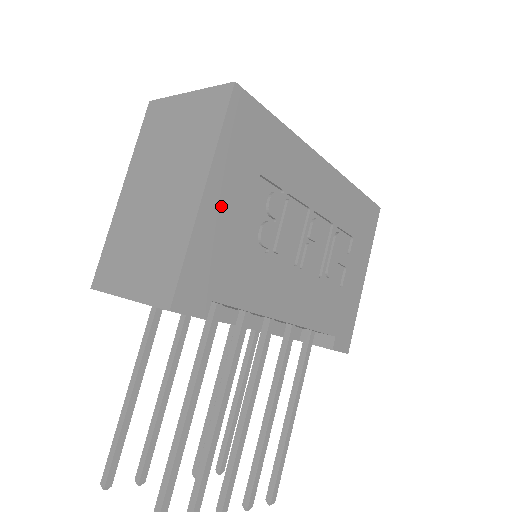
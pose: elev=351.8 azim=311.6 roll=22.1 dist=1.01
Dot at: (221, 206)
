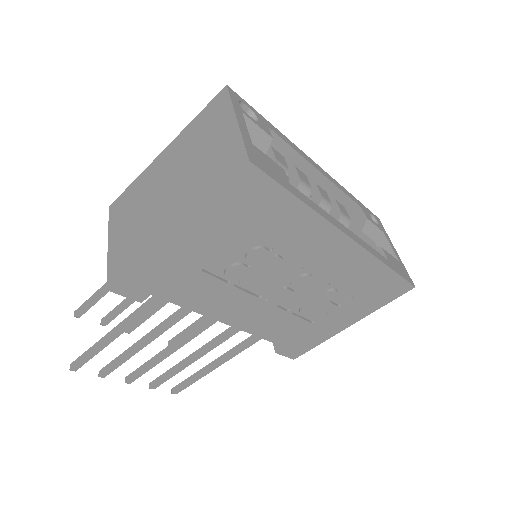
Dot at: (187, 245)
